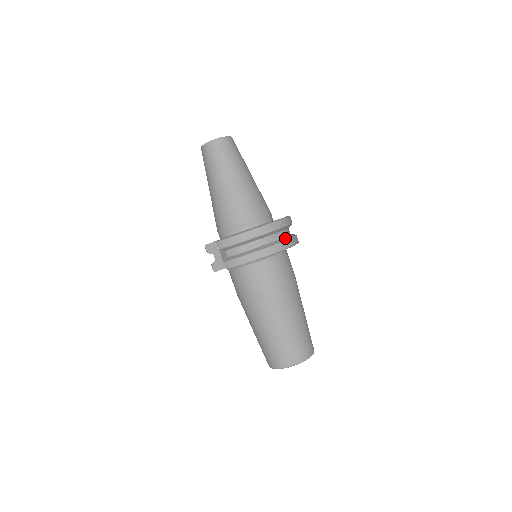
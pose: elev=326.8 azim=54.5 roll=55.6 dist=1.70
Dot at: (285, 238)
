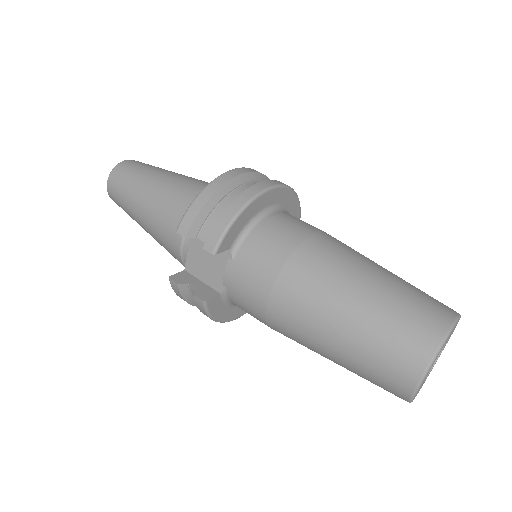
Dot at: occluded
